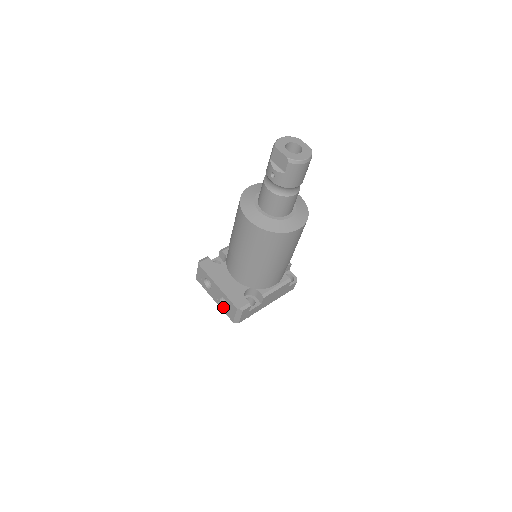
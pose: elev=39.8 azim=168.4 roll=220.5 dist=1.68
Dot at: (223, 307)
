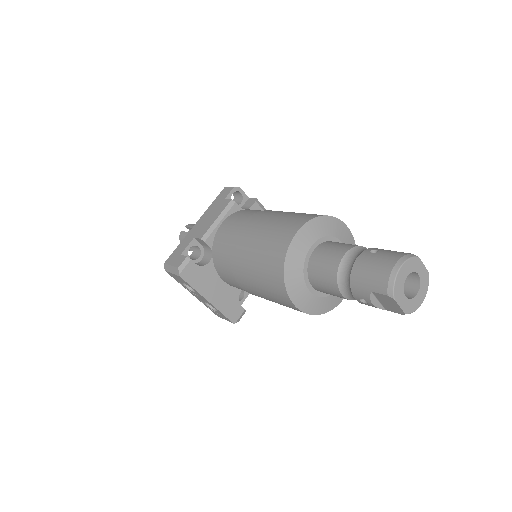
Dot at: (207, 306)
